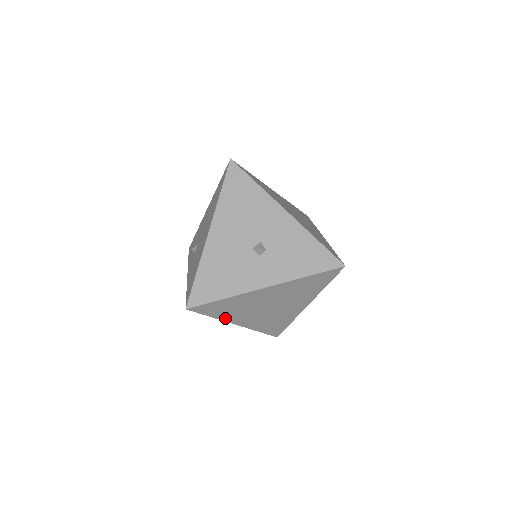
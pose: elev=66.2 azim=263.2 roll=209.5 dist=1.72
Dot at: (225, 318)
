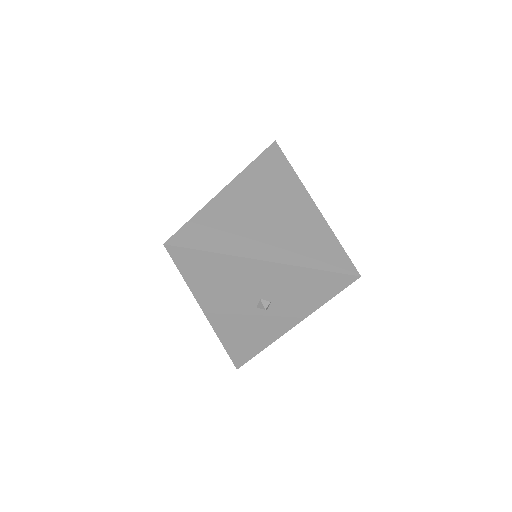
Dot at: occluded
